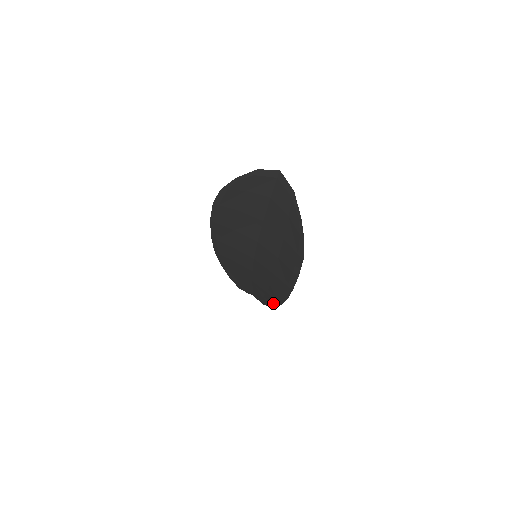
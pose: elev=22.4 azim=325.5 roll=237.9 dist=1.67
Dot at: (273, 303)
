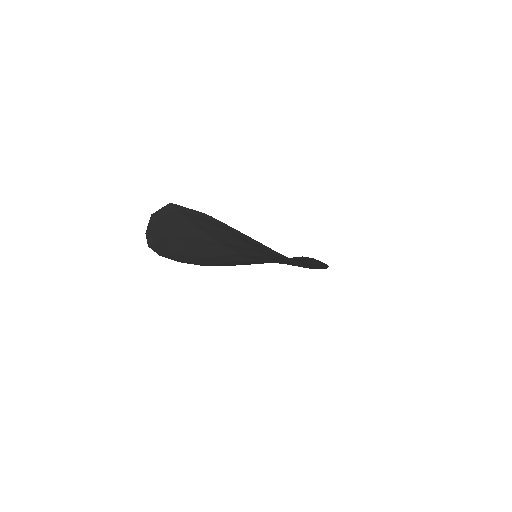
Dot at: occluded
